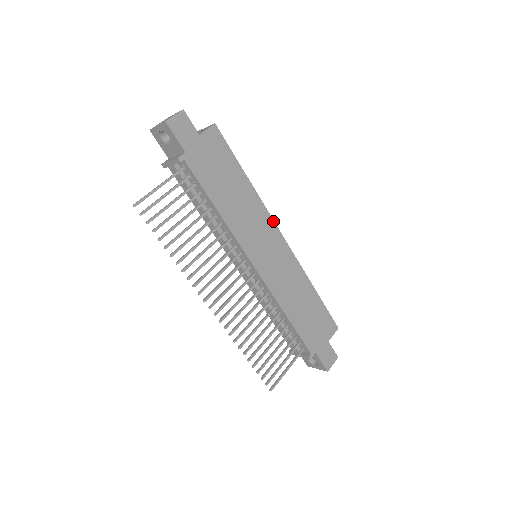
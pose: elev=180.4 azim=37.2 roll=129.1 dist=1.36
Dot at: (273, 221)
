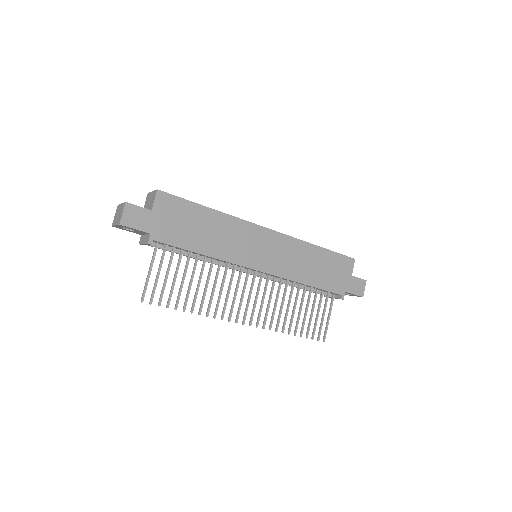
Dot at: (253, 224)
